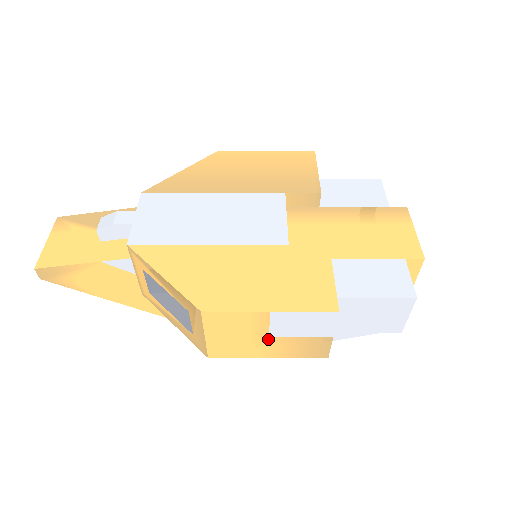
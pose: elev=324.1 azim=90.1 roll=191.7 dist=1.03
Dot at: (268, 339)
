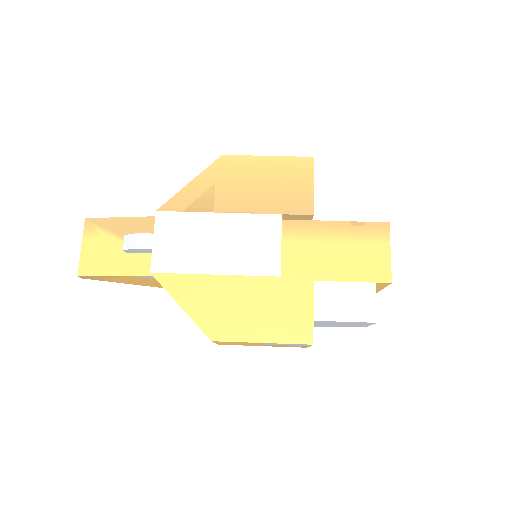
Dot at: occluded
